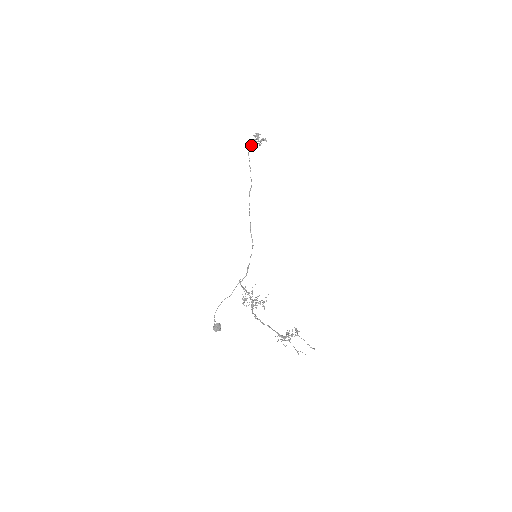
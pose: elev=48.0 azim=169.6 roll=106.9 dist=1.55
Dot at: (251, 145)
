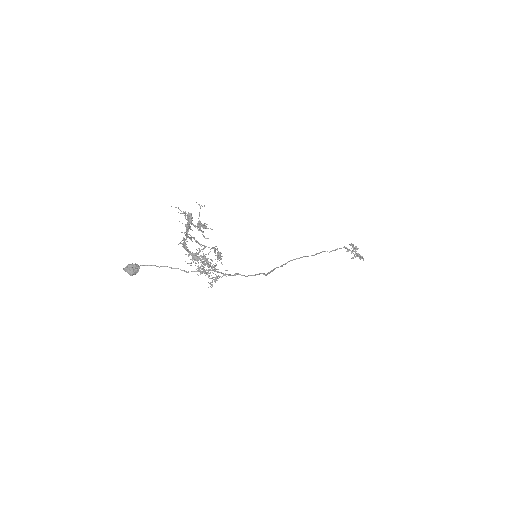
Dot at: (341, 248)
